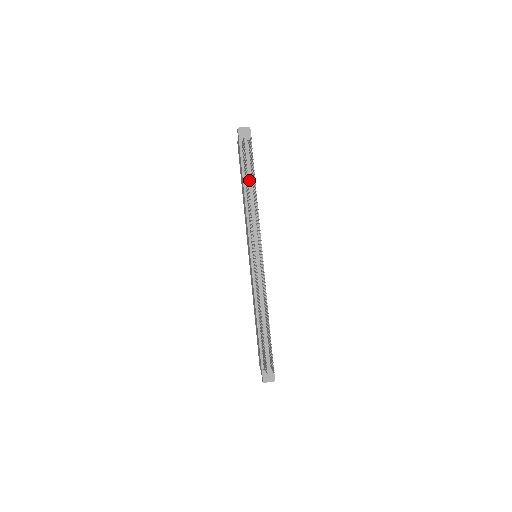
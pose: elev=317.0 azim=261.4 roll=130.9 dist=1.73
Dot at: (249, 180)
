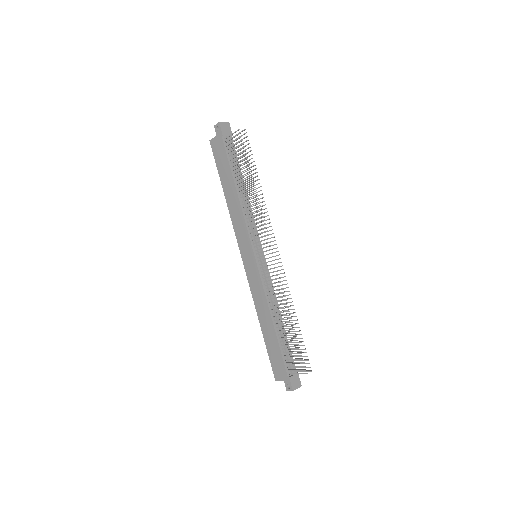
Dot at: (239, 176)
